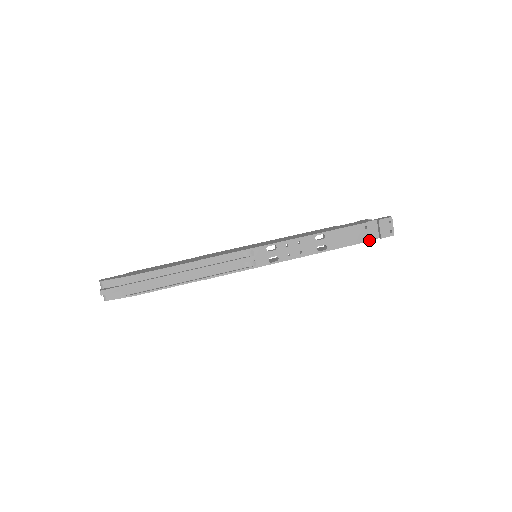
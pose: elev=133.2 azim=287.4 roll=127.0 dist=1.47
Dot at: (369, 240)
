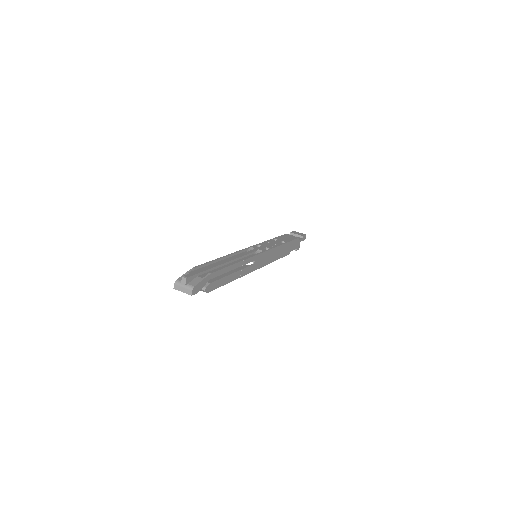
Dot at: (299, 240)
